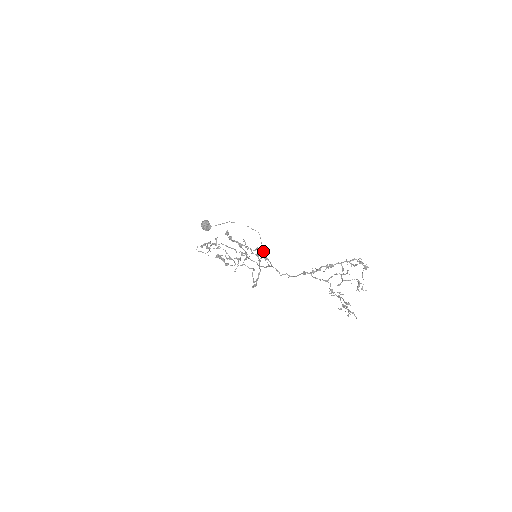
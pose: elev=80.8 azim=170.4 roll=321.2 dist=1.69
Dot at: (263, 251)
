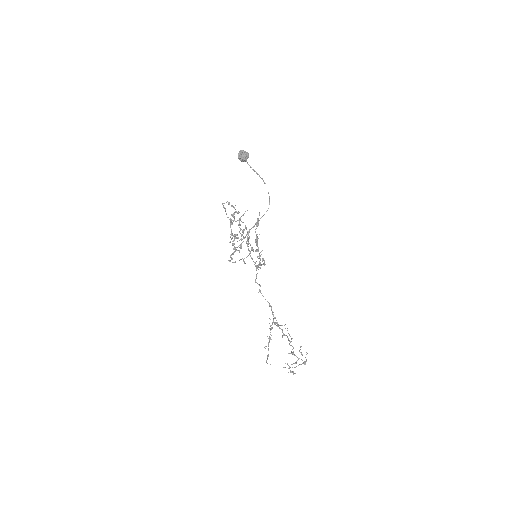
Dot at: (264, 263)
